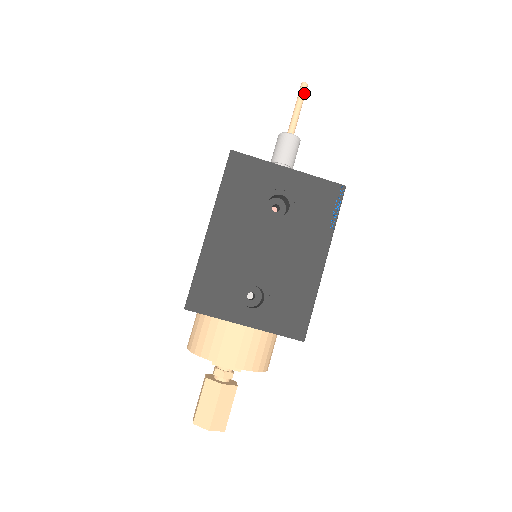
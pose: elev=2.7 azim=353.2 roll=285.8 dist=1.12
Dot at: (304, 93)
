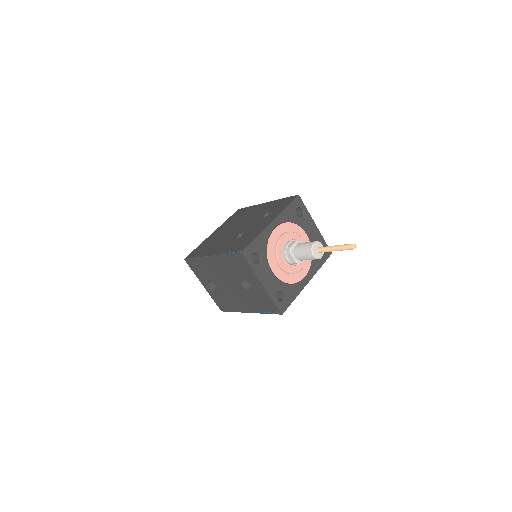
Dot at: (347, 249)
